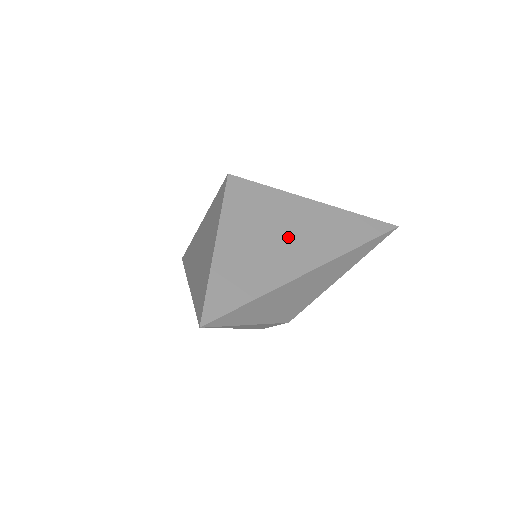
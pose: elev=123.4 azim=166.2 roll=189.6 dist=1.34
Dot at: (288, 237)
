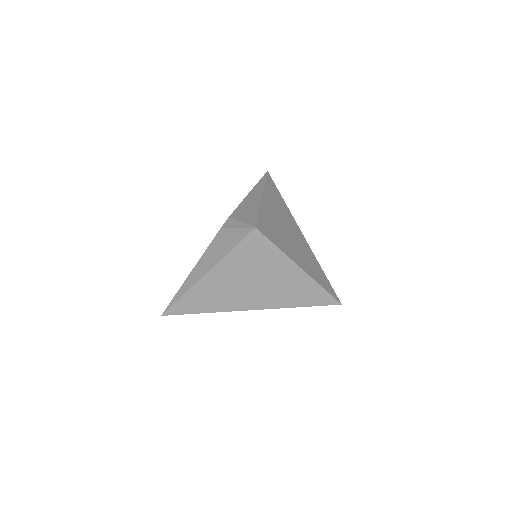
Dot at: (288, 229)
